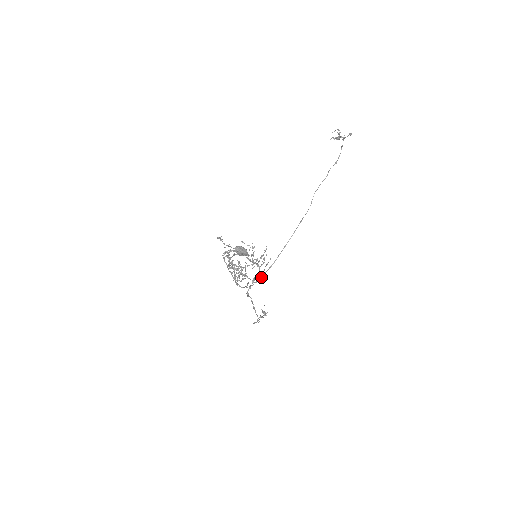
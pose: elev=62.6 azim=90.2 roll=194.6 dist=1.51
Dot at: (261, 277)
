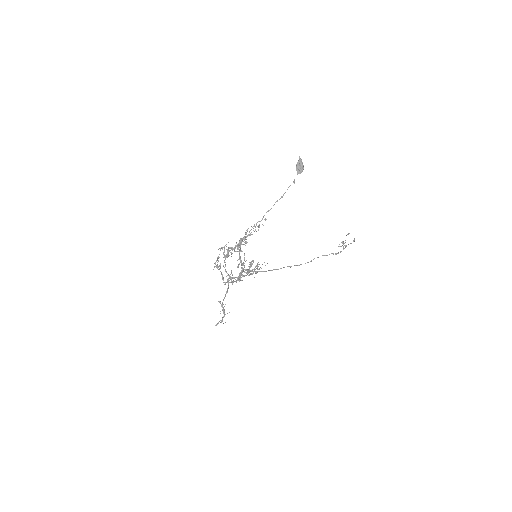
Dot at: (251, 270)
